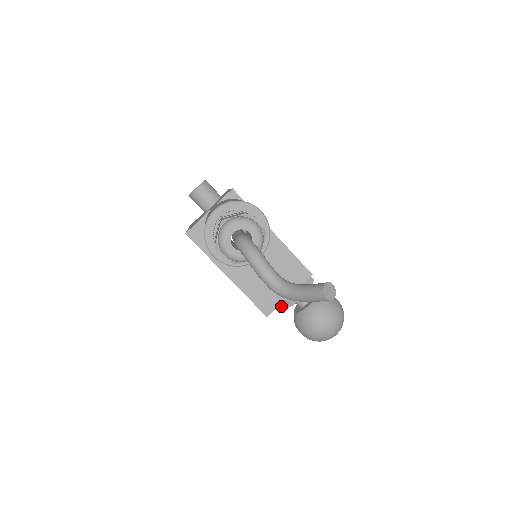
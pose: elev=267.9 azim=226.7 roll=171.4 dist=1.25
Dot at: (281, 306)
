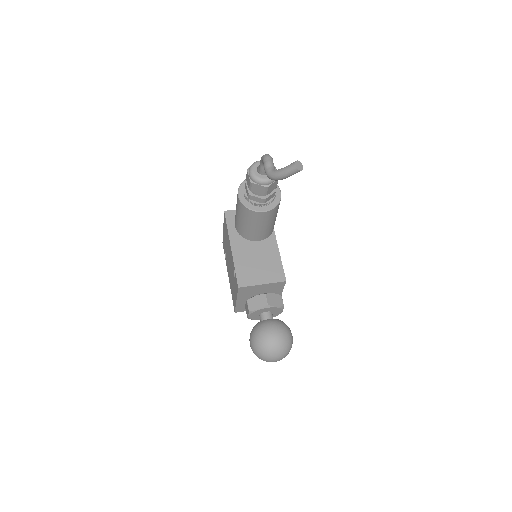
Dot at: (250, 307)
